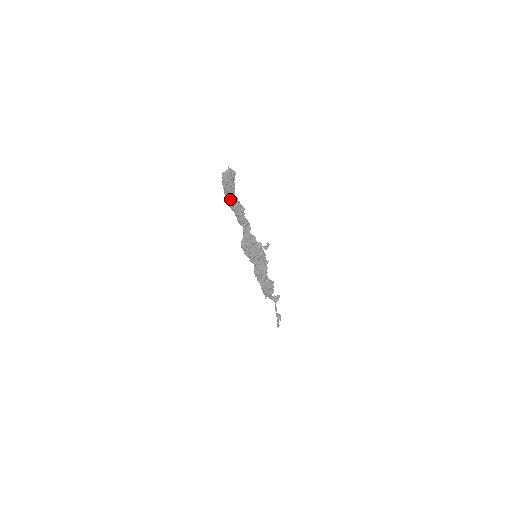
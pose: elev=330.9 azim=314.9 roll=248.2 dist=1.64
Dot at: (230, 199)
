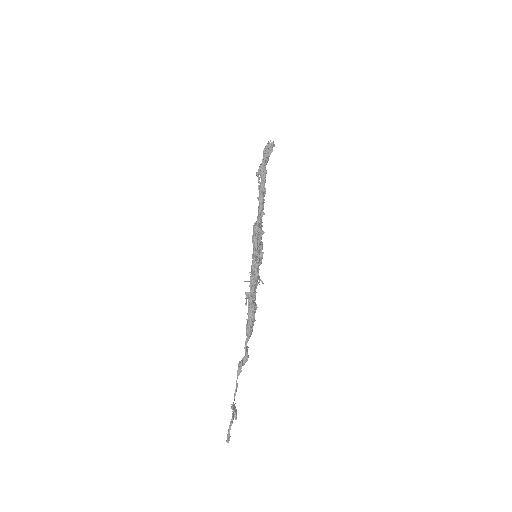
Dot at: (264, 168)
